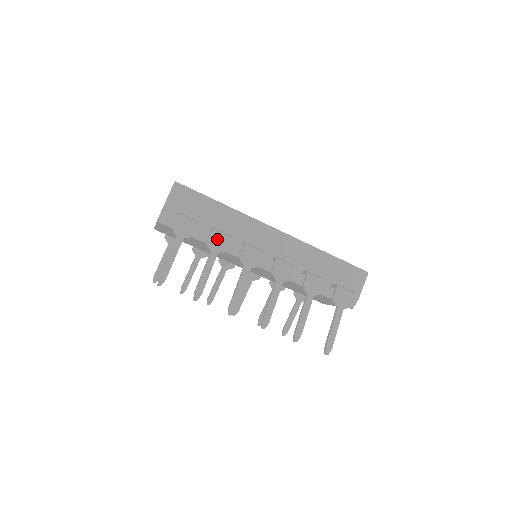
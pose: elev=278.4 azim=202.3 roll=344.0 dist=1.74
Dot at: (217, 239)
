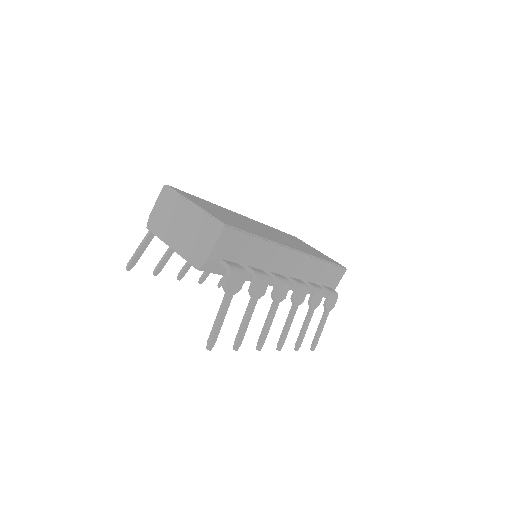
Dot at: (259, 285)
